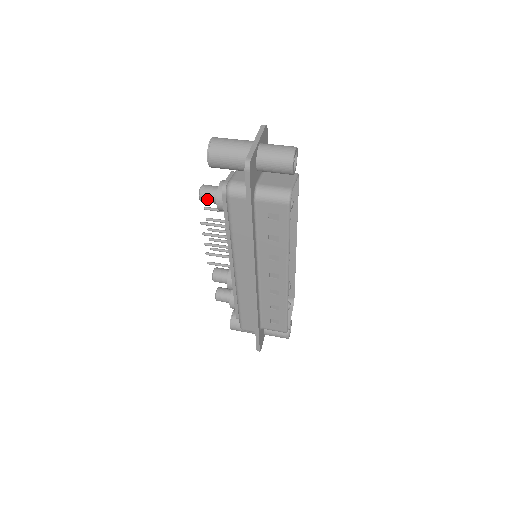
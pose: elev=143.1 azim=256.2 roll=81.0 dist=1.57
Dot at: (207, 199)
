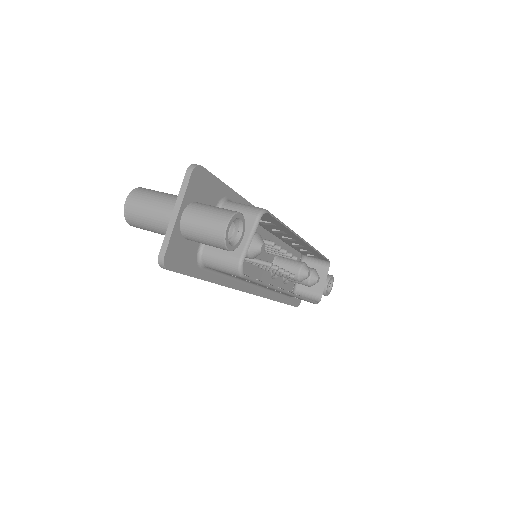
Dot at: occluded
